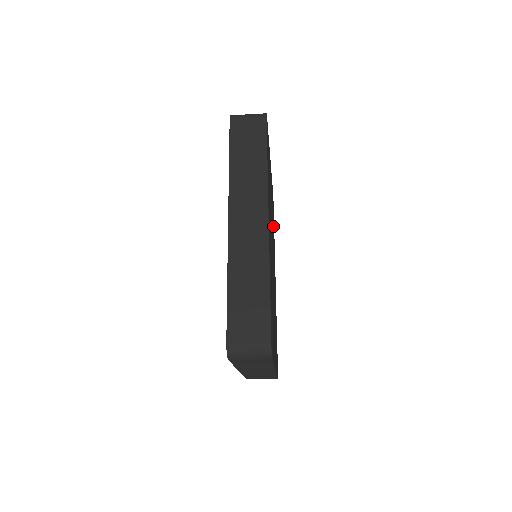
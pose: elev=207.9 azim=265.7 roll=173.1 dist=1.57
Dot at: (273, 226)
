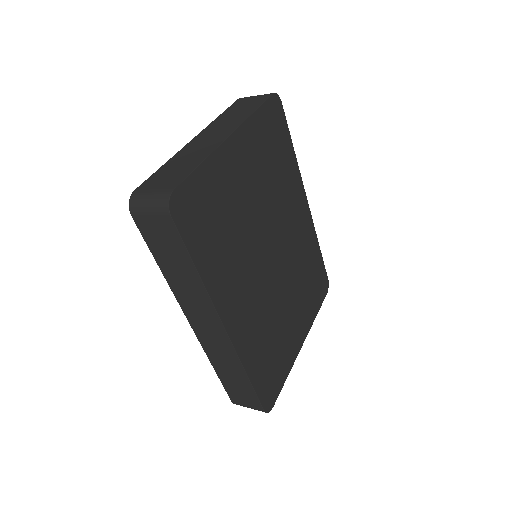
Dot at: (280, 166)
